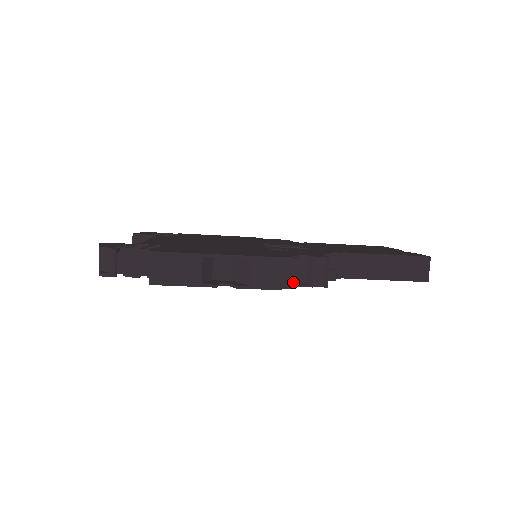
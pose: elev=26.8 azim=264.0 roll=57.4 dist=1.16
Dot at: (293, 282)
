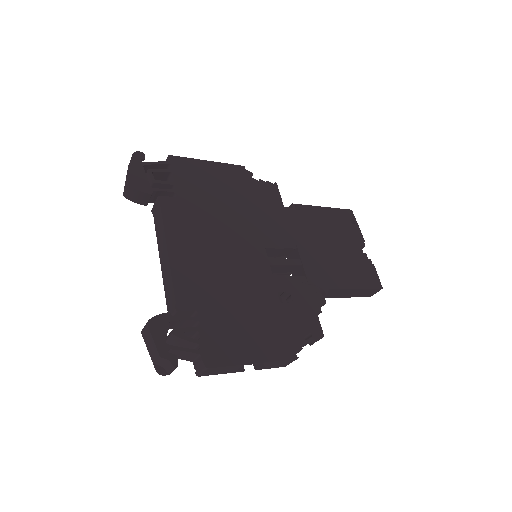
Dot at: occluded
